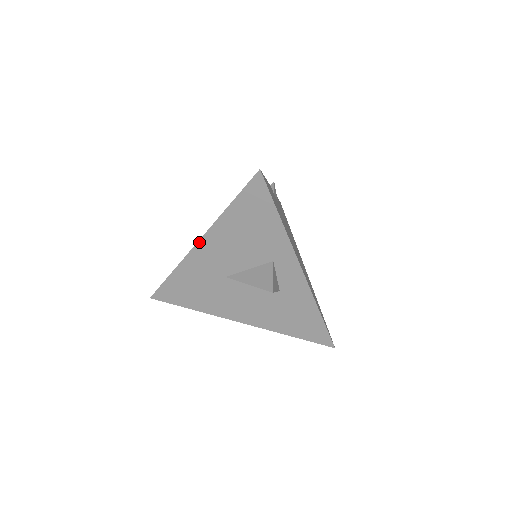
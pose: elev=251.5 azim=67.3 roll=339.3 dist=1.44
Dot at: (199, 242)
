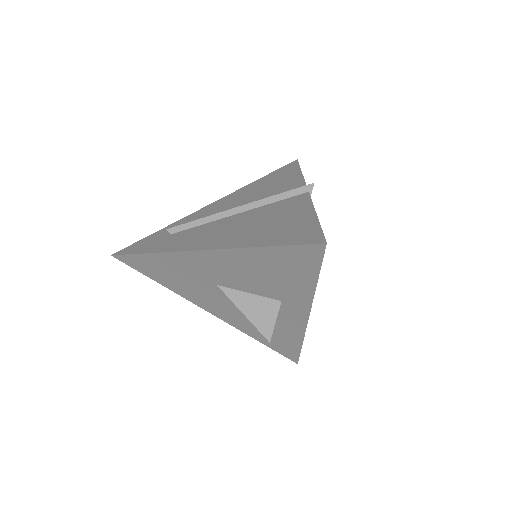
Dot at: (202, 251)
